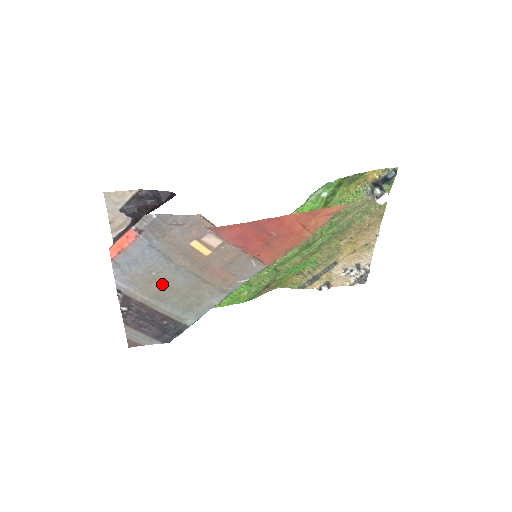
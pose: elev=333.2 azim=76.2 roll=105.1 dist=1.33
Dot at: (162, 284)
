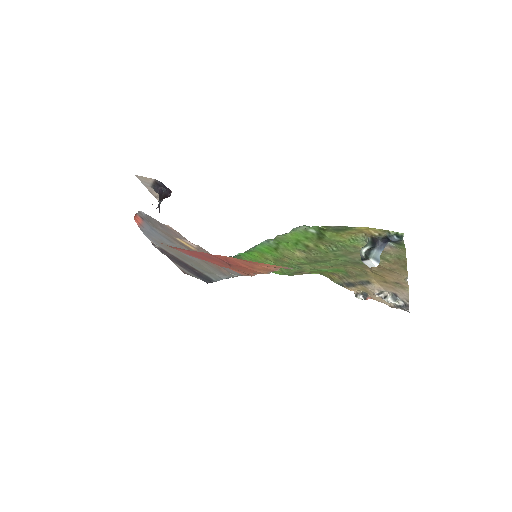
Dot at: (177, 252)
